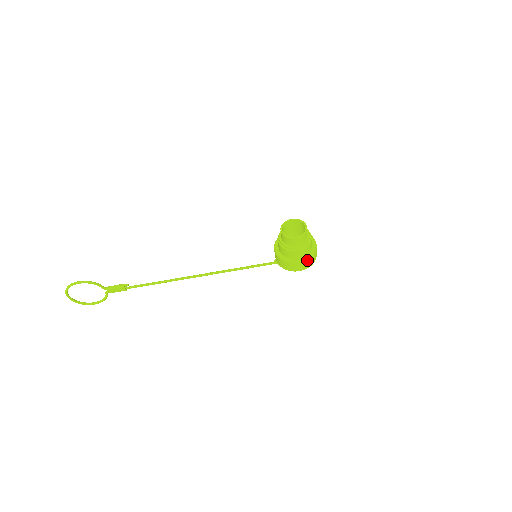
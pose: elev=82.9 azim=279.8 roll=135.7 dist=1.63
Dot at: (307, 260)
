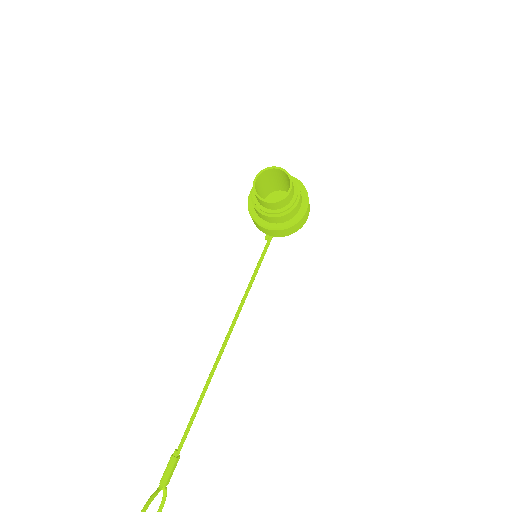
Dot at: (308, 200)
